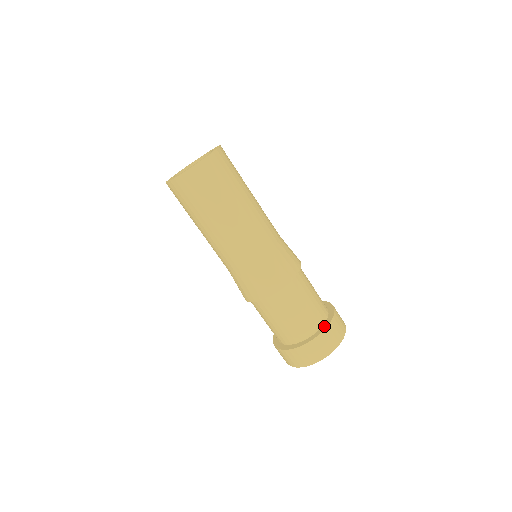
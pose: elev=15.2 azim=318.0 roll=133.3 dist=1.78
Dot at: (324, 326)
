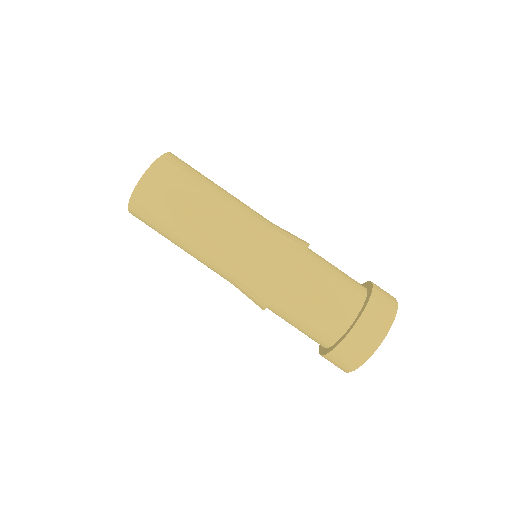
Dot at: (352, 325)
